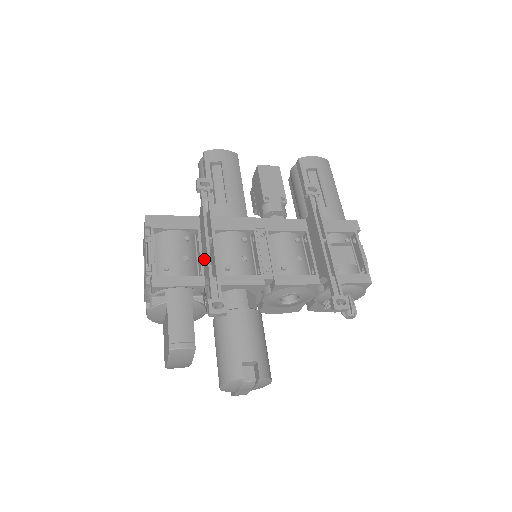
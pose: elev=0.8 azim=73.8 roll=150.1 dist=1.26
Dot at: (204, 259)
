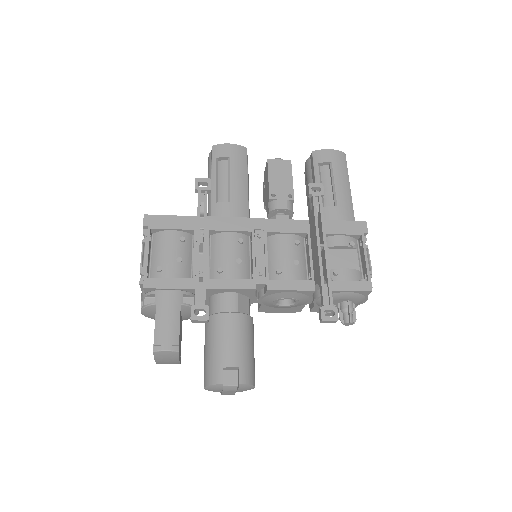
Dot at: occluded
